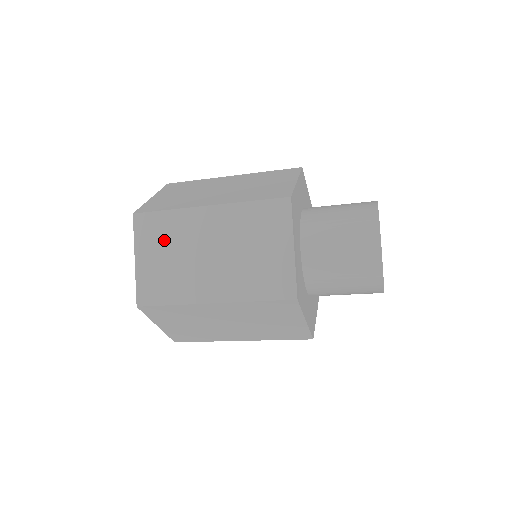
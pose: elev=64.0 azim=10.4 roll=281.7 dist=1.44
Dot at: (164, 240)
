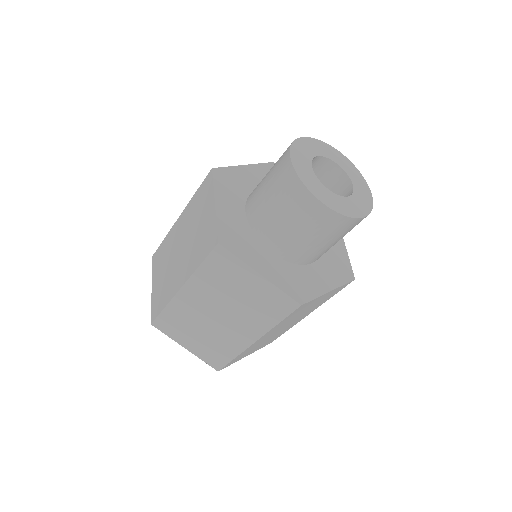
Dot at: (184, 327)
